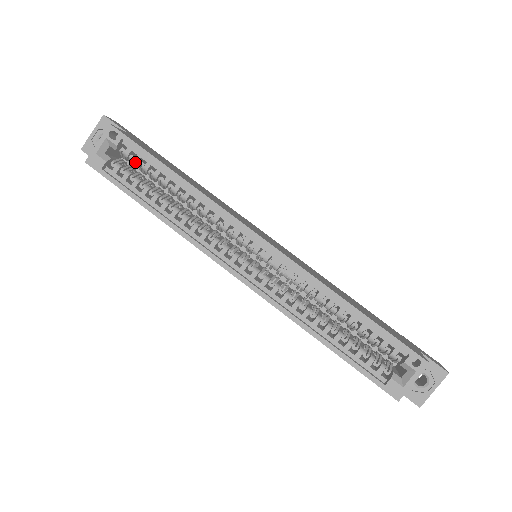
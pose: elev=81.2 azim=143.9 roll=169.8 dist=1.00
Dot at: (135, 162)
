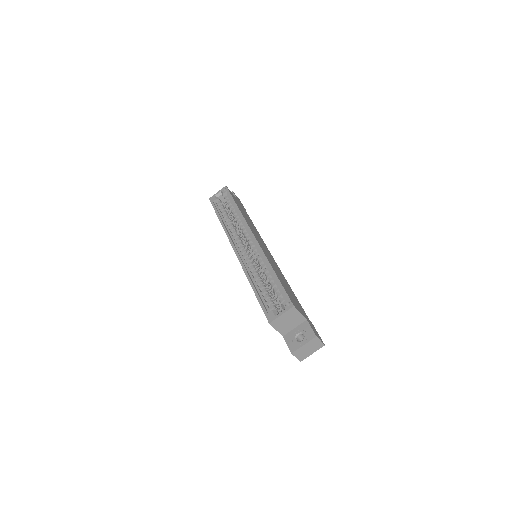
Dot at: (227, 201)
